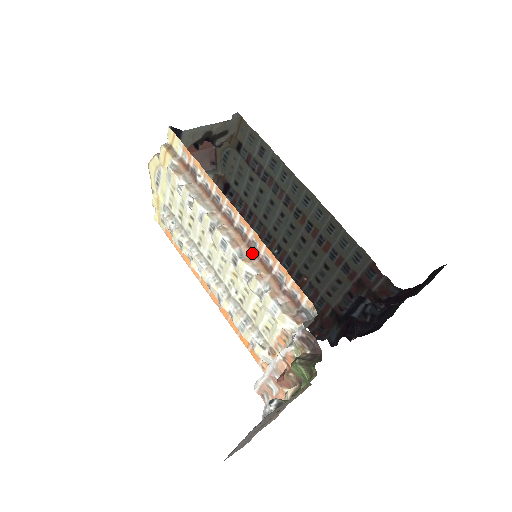
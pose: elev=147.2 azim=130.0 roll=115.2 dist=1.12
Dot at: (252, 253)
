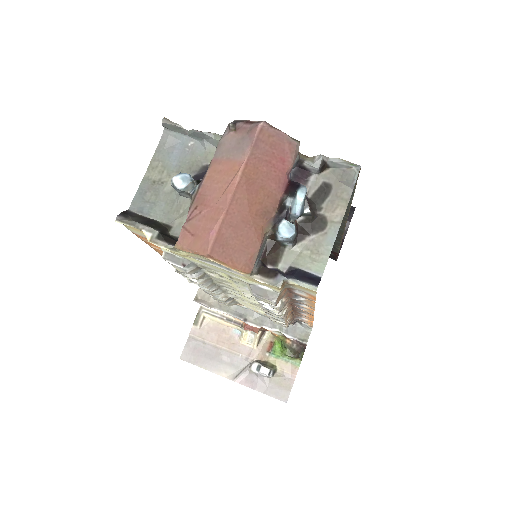
Dot at: occluded
